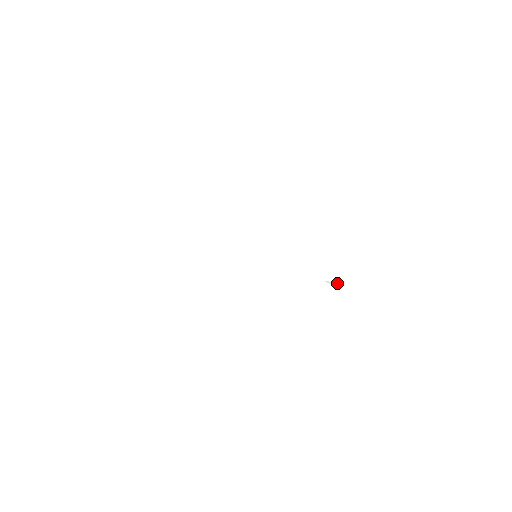
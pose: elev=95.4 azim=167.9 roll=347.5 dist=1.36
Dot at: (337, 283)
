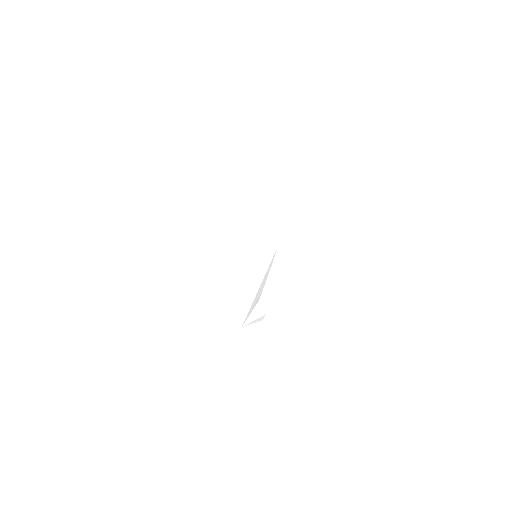
Dot at: (262, 317)
